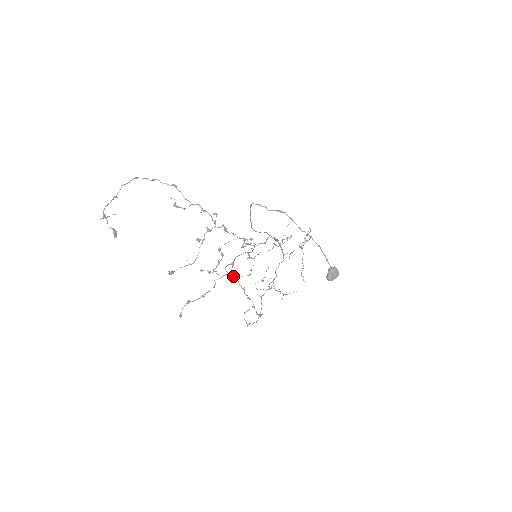
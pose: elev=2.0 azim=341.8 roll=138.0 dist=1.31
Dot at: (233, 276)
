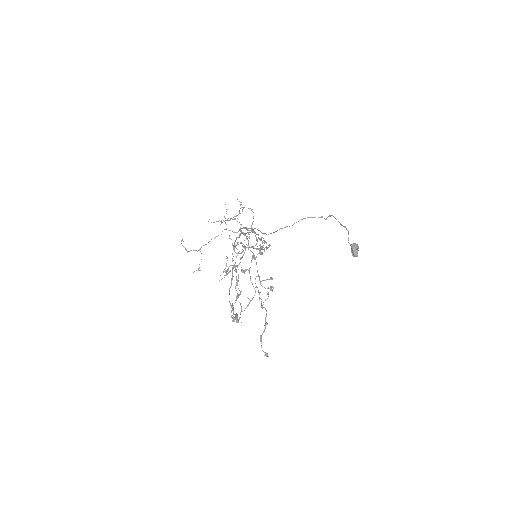
Dot at: (271, 289)
